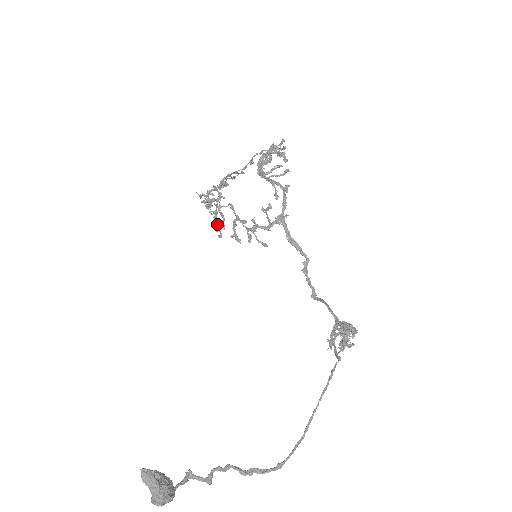
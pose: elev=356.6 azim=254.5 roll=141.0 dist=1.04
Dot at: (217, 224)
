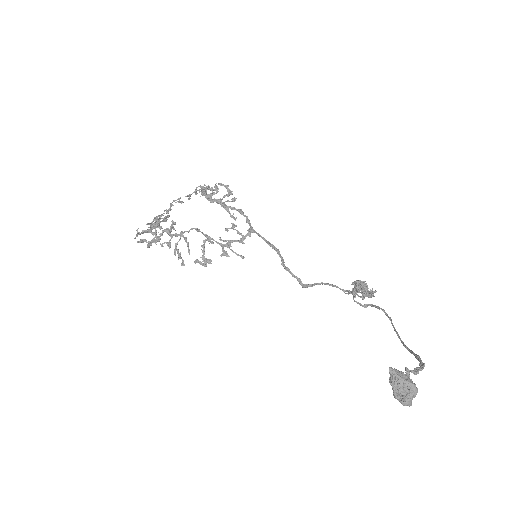
Dot at: (178, 252)
